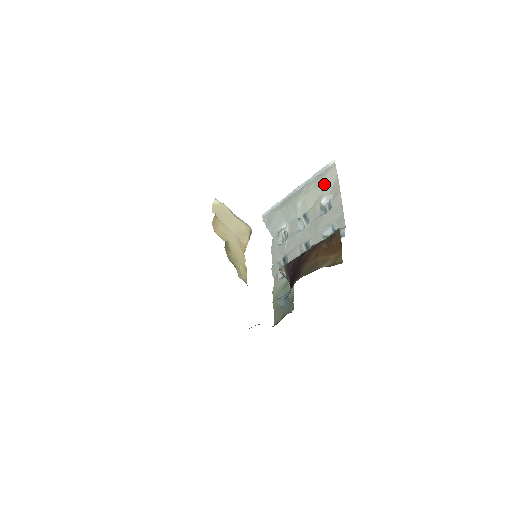
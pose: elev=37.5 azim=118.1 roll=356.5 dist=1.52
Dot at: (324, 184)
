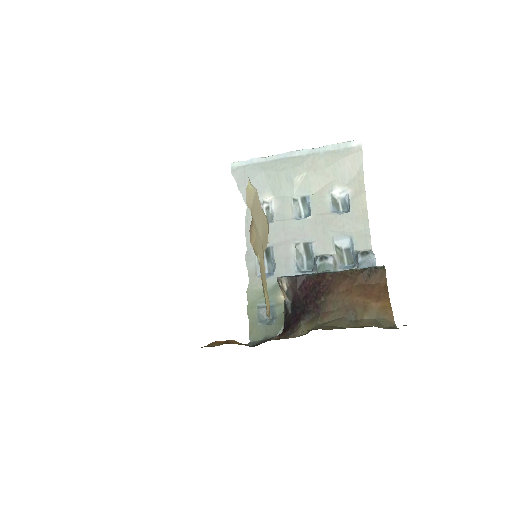
Dot at: (341, 168)
